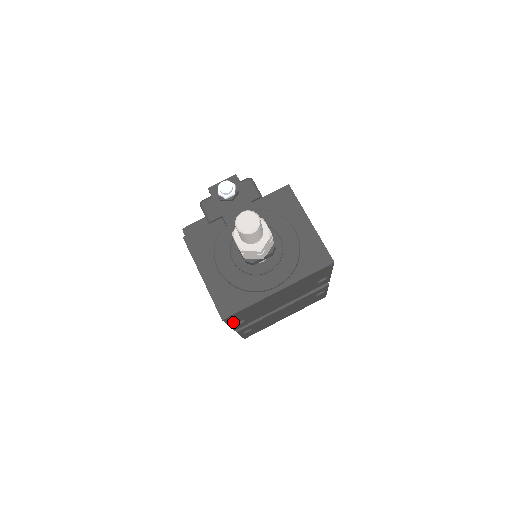
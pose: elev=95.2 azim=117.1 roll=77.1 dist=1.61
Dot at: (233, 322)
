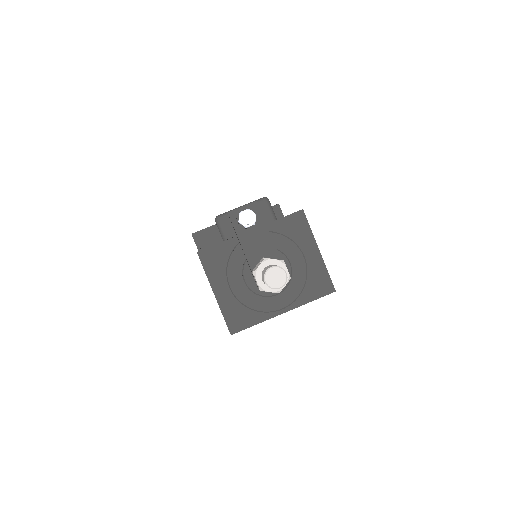
Dot at: occluded
